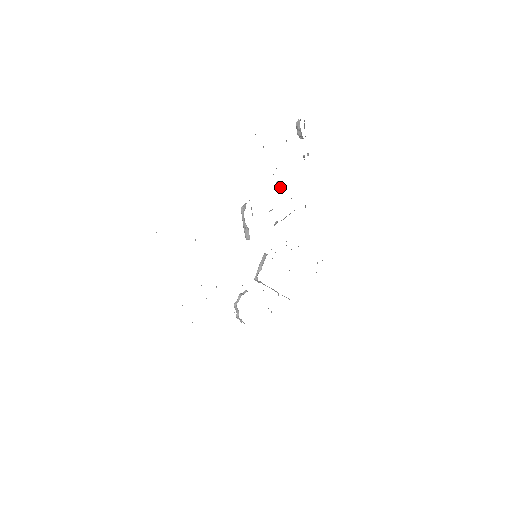
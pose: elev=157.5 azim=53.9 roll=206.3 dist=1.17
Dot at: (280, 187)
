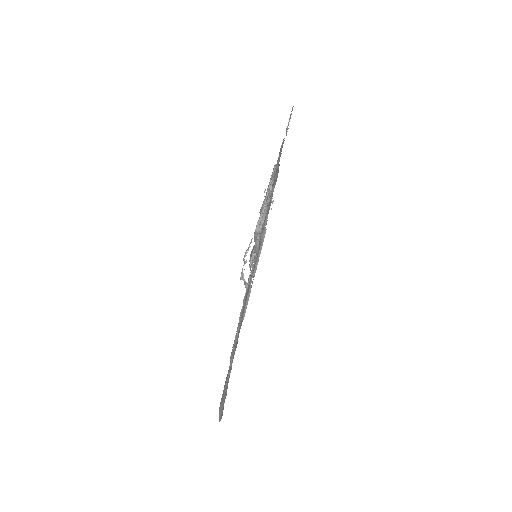
Dot at: occluded
